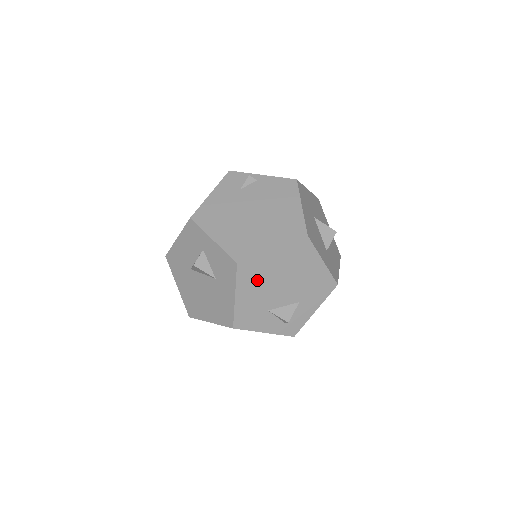
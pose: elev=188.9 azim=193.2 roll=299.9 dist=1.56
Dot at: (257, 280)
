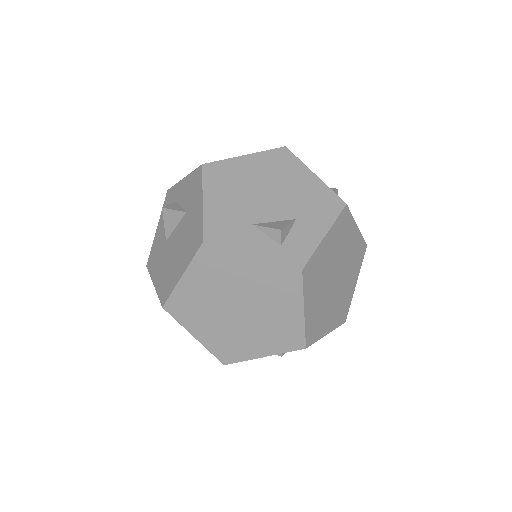
Dot at: (230, 185)
